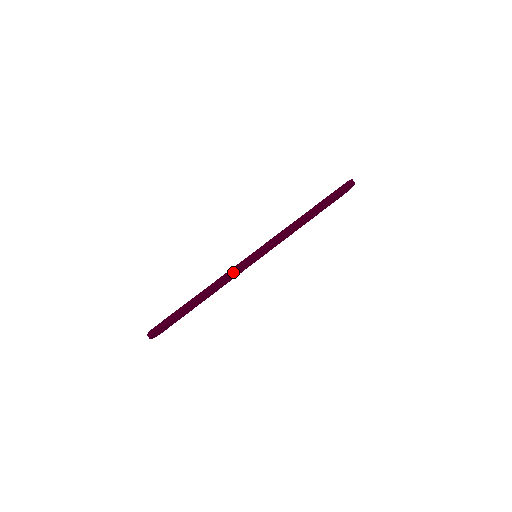
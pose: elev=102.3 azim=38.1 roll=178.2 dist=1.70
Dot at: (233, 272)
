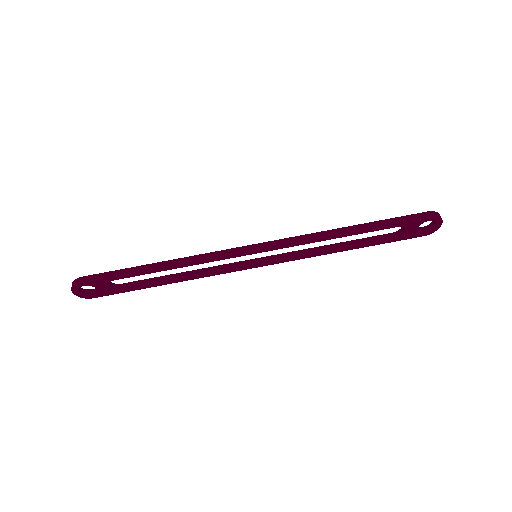
Dot at: (212, 256)
